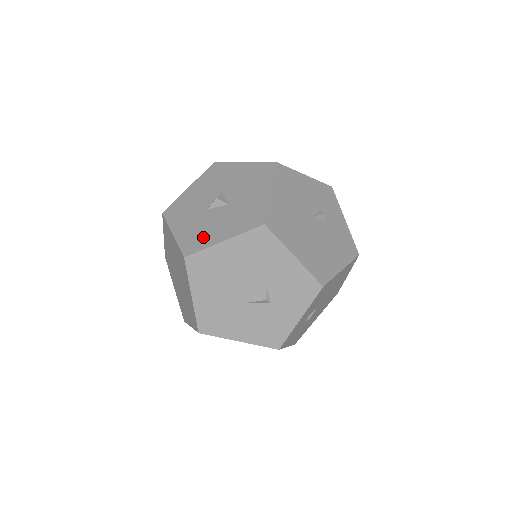
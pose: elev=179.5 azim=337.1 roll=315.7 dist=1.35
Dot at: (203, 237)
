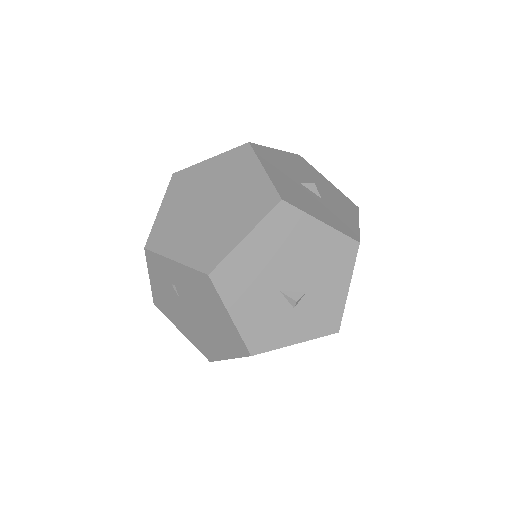
Dot at: (301, 201)
